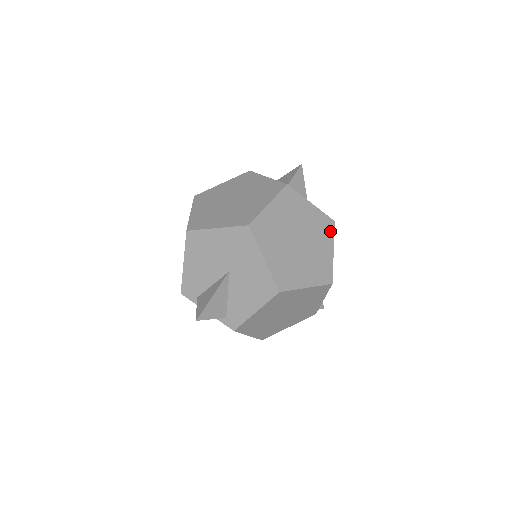
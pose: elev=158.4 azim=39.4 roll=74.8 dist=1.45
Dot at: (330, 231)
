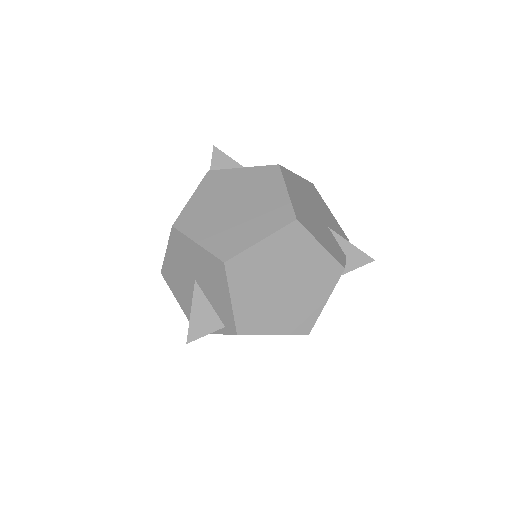
Dot at: (276, 176)
